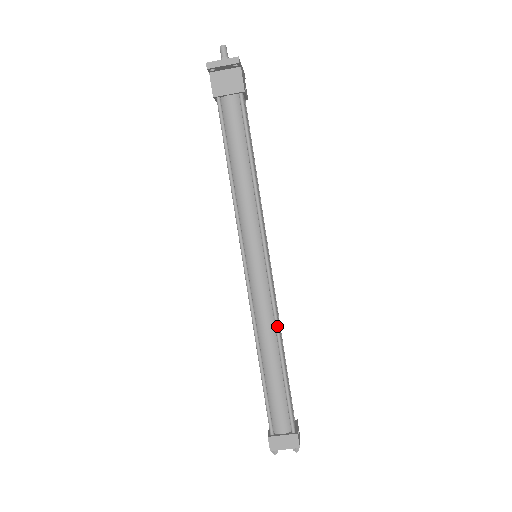
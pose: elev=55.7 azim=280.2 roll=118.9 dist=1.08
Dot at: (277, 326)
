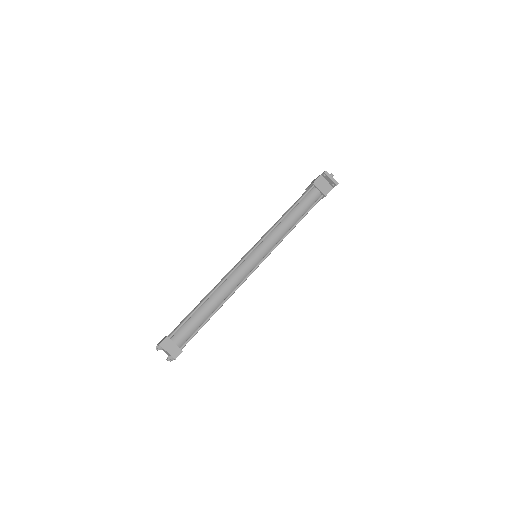
Dot at: (233, 292)
